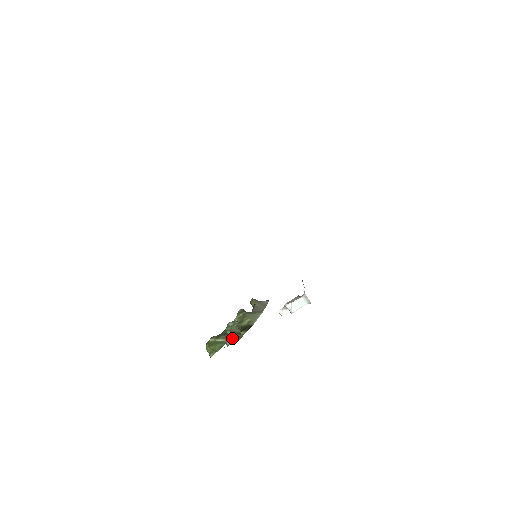
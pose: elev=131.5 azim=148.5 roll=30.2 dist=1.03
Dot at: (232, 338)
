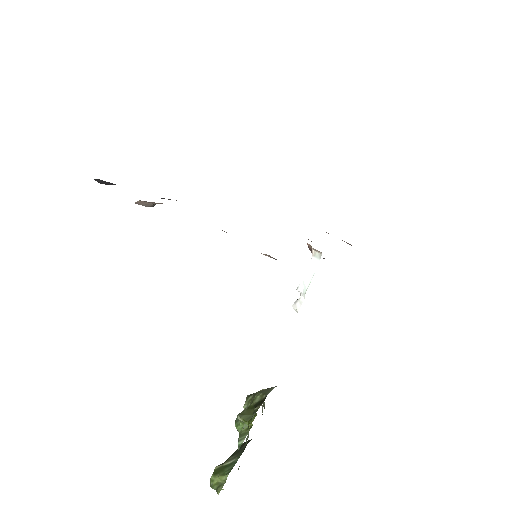
Dot at: (244, 433)
